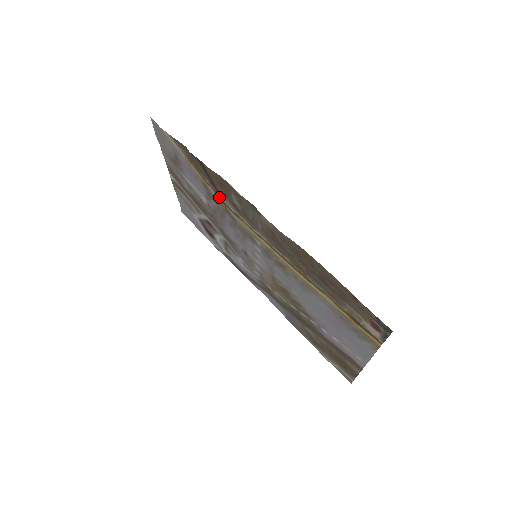
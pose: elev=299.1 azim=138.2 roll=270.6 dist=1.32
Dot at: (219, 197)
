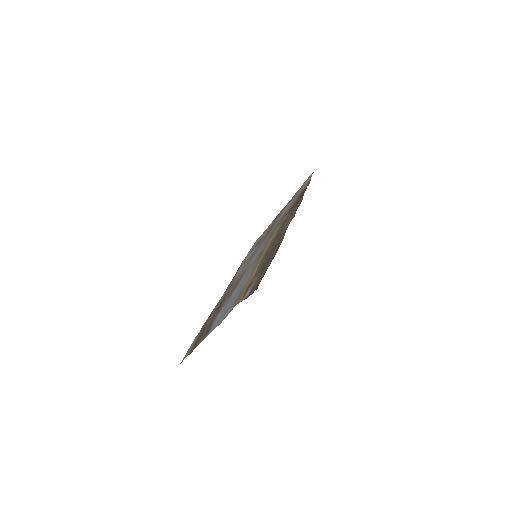
Dot at: (287, 213)
